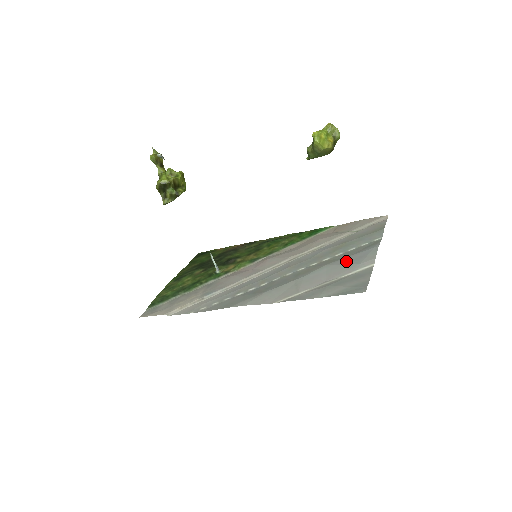
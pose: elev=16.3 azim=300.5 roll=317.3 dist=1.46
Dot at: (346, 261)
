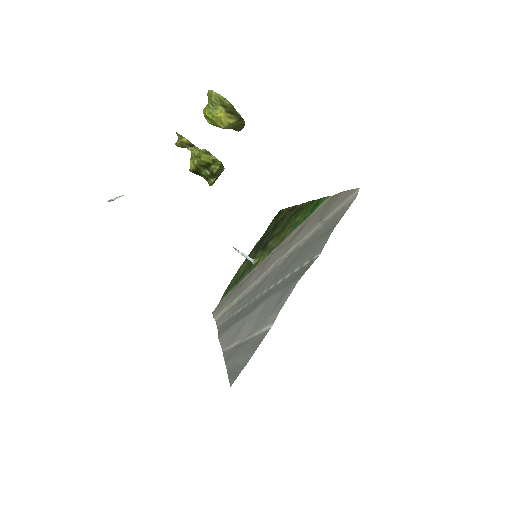
Dot at: (273, 301)
